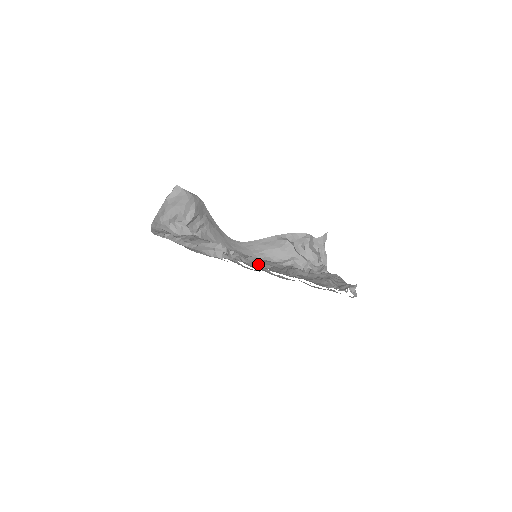
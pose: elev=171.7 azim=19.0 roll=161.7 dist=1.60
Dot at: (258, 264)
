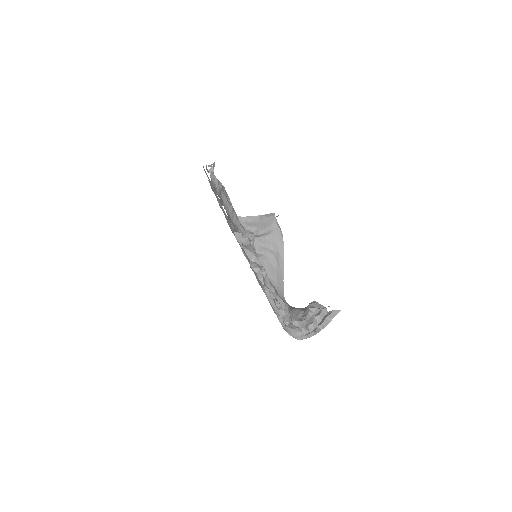
Dot at: occluded
